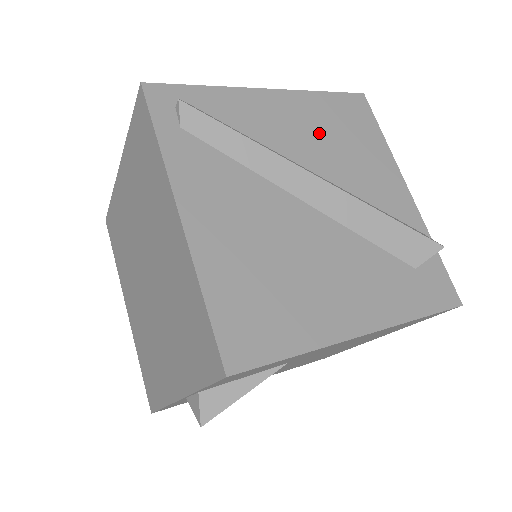
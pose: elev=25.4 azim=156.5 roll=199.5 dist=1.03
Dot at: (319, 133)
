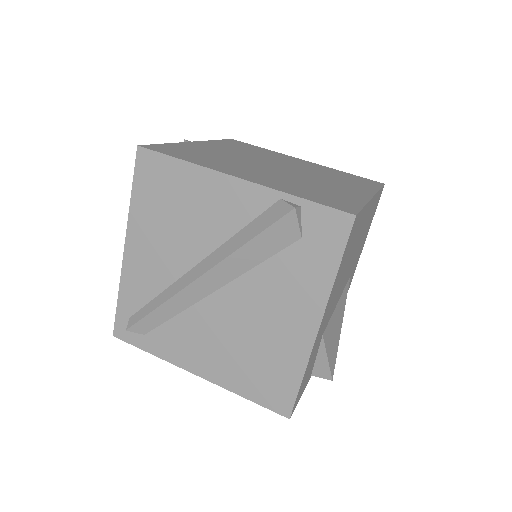
Dot at: (166, 232)
